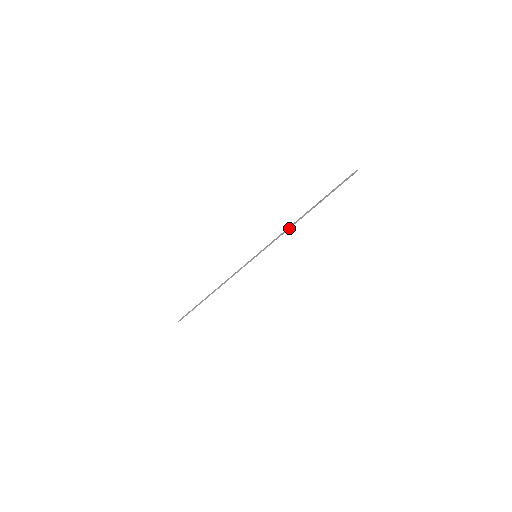
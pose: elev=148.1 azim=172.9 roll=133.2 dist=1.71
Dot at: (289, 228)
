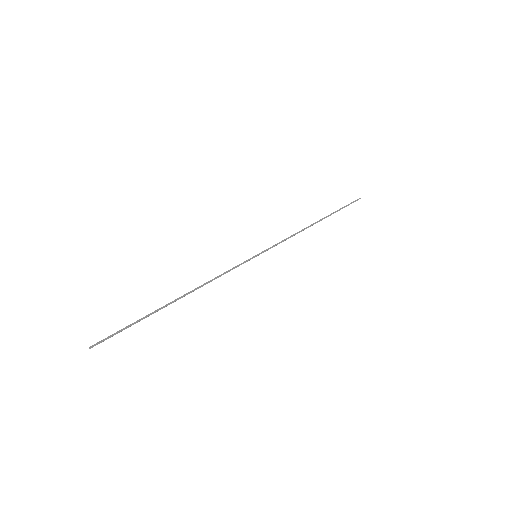
Dot at: (299, 232)
